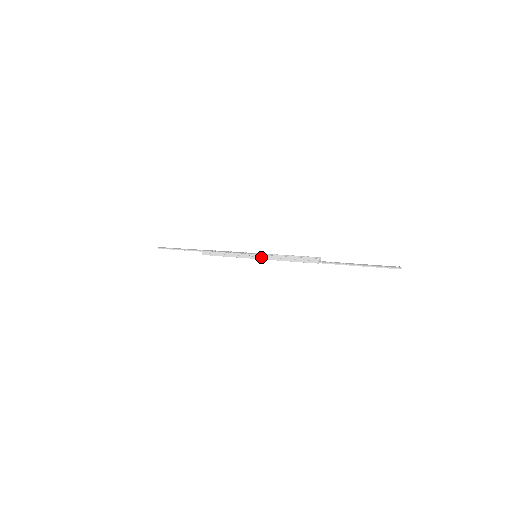
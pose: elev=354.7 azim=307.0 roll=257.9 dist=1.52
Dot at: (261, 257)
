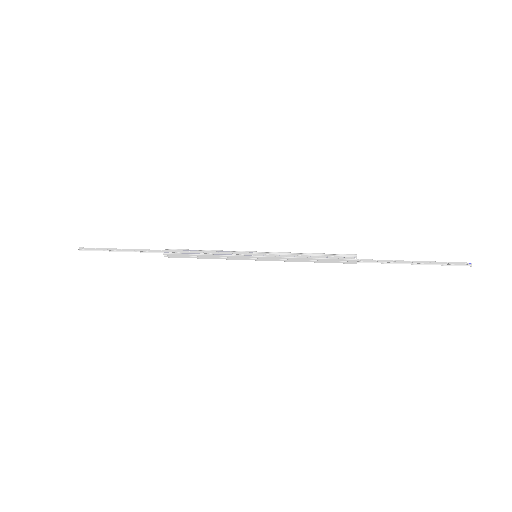
Dot at: (266, 259)
